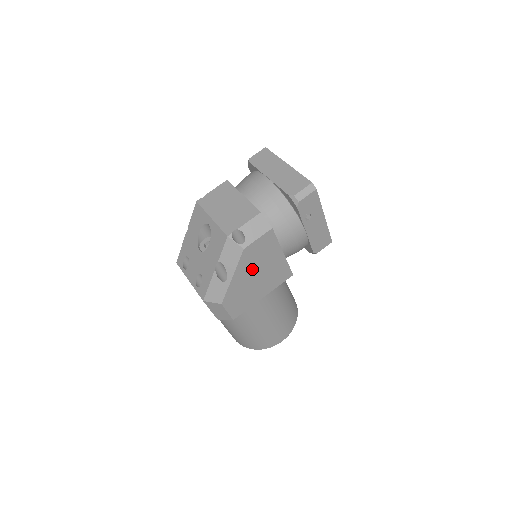
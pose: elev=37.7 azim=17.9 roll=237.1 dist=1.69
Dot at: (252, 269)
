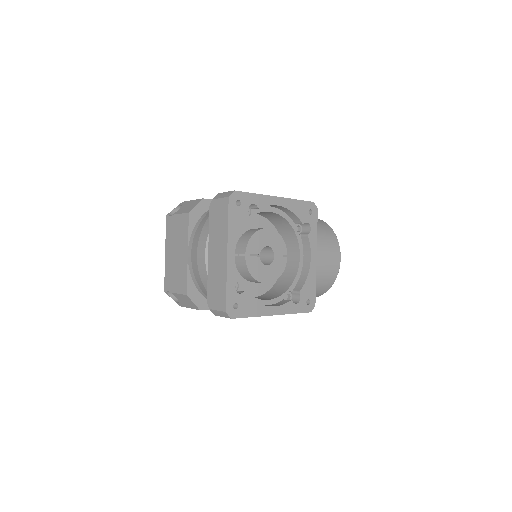
Dot at: occluded
